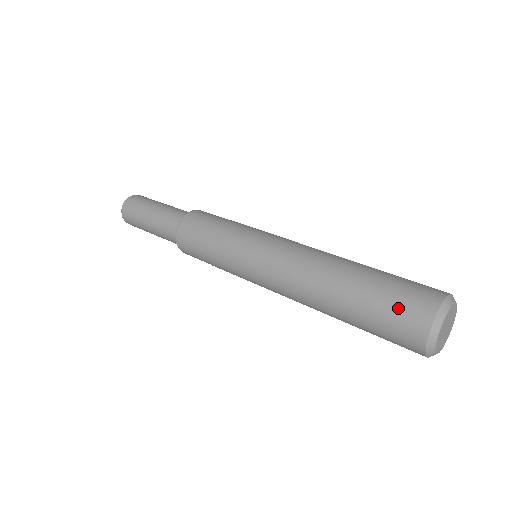
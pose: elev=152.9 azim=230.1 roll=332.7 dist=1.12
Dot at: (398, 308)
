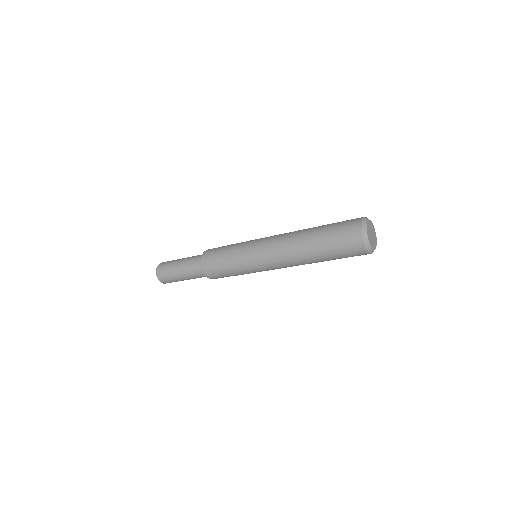
Dot at: (343, 240)
